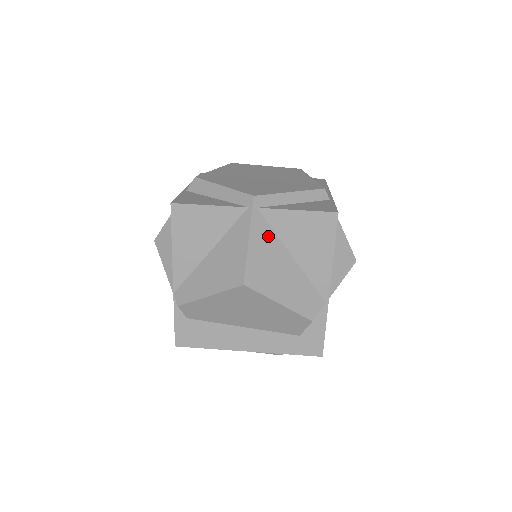
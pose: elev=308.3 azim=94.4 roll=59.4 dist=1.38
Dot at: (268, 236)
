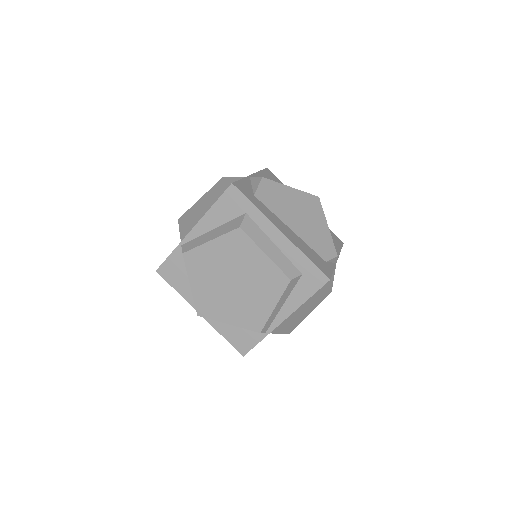
Dot at: occluded
